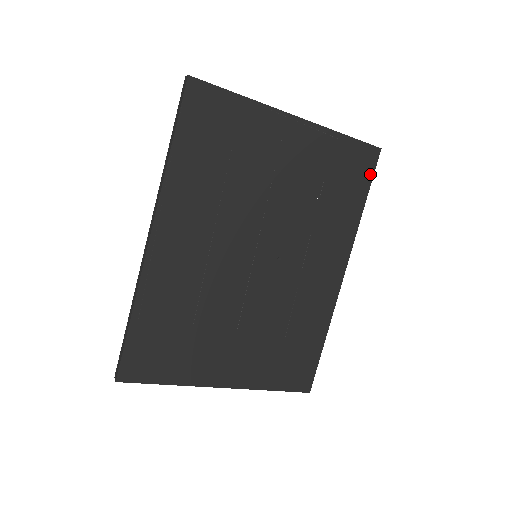
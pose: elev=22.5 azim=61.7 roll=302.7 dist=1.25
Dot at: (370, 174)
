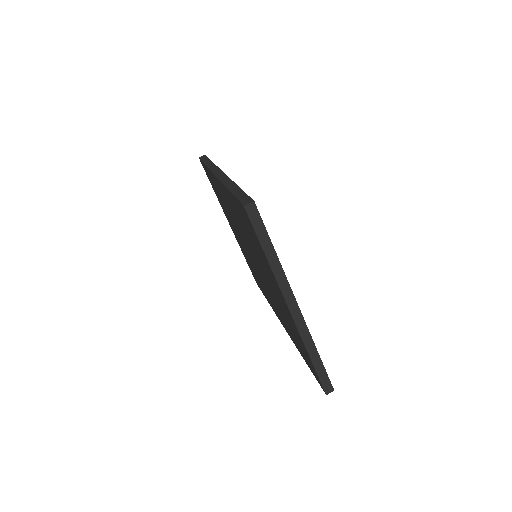
Dot at: occluded
